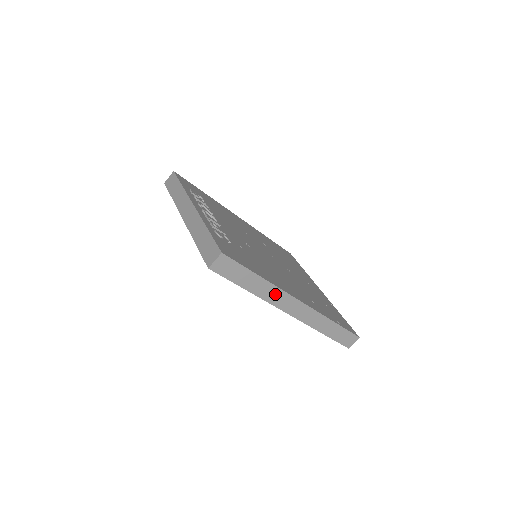
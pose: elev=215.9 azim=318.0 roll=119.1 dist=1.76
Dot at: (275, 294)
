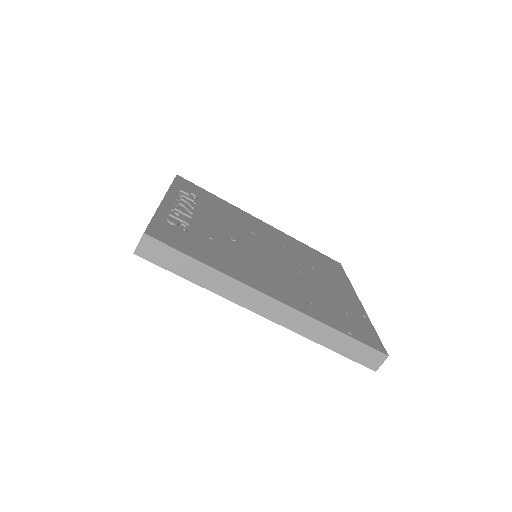
Dot at: (234, 288)
